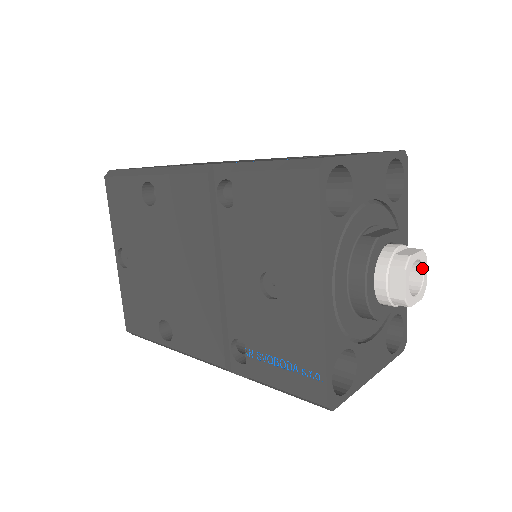
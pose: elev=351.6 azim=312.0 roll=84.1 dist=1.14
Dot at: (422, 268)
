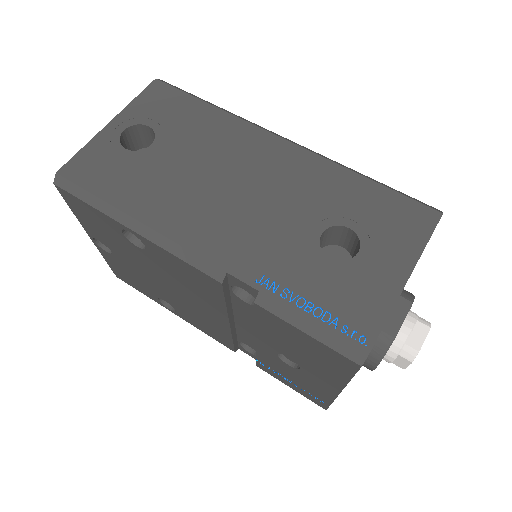
Dot at: occluded
